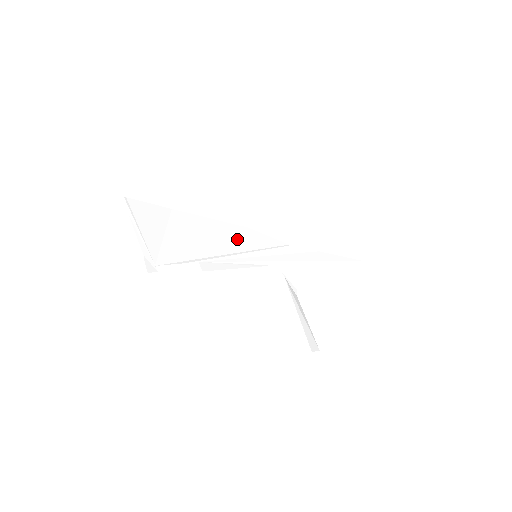
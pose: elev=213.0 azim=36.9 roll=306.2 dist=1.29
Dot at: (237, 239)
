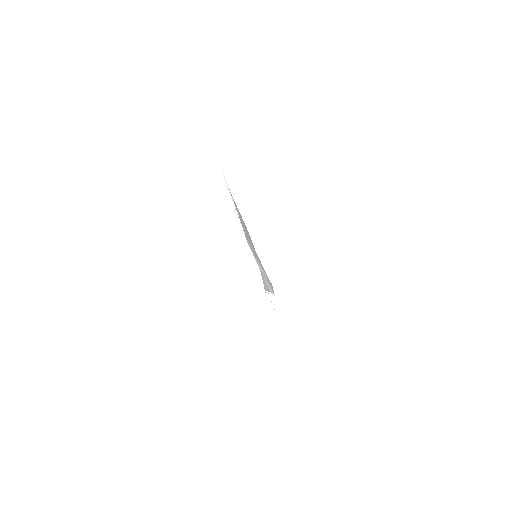
Dot at: occluded
